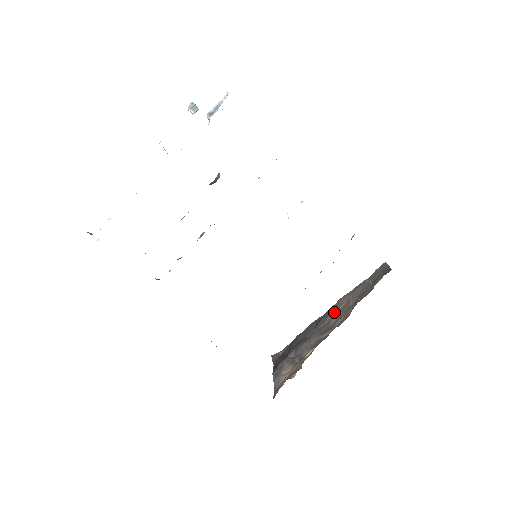
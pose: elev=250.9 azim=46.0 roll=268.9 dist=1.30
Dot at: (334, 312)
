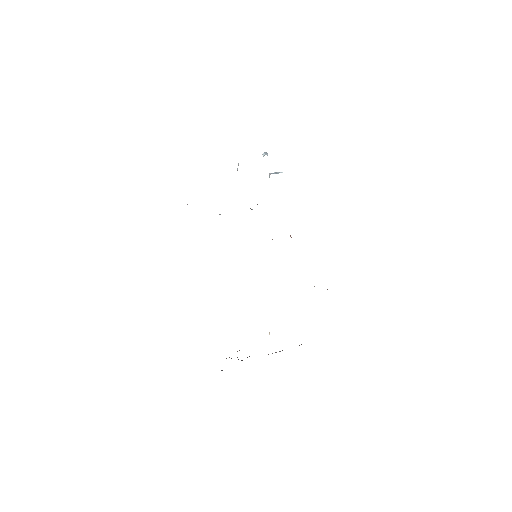
Dot at: occluded
